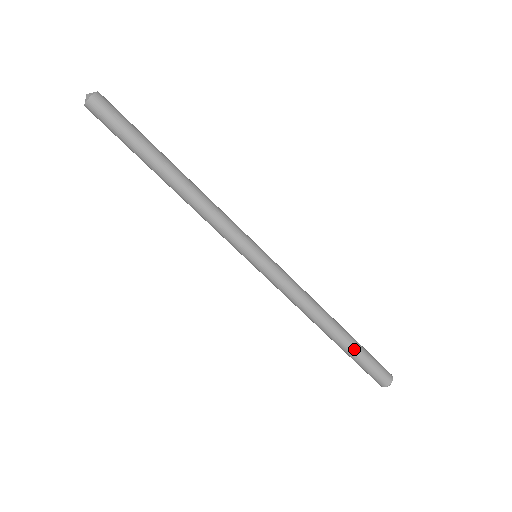
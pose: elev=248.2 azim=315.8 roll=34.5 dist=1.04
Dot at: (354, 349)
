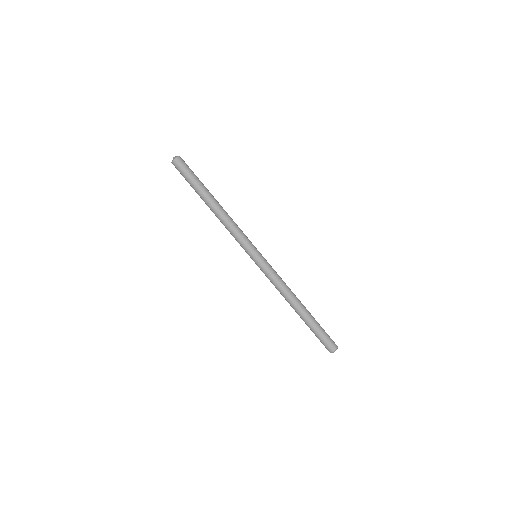
Dot at: (309, 325)
